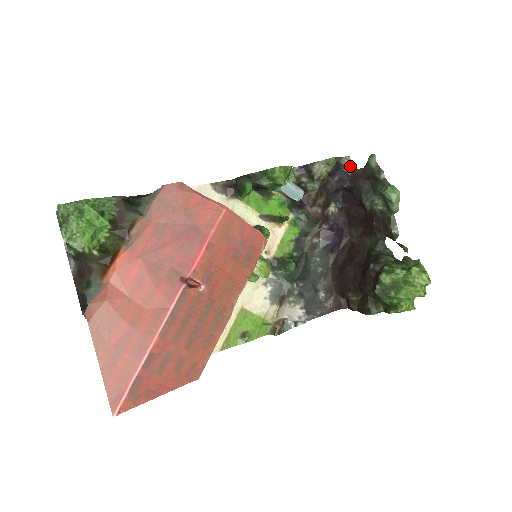
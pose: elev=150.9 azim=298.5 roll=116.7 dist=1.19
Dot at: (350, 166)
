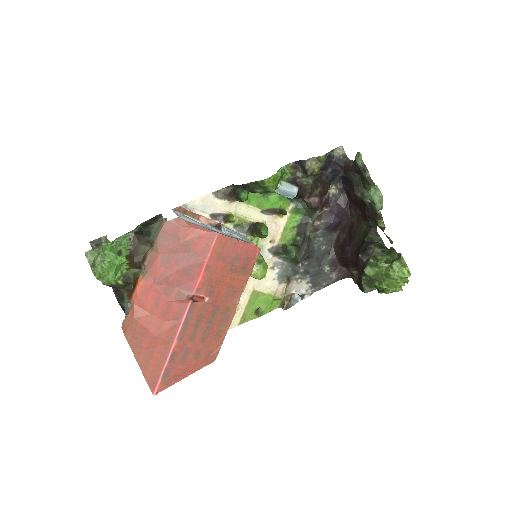
Dot at: (343, 157)
